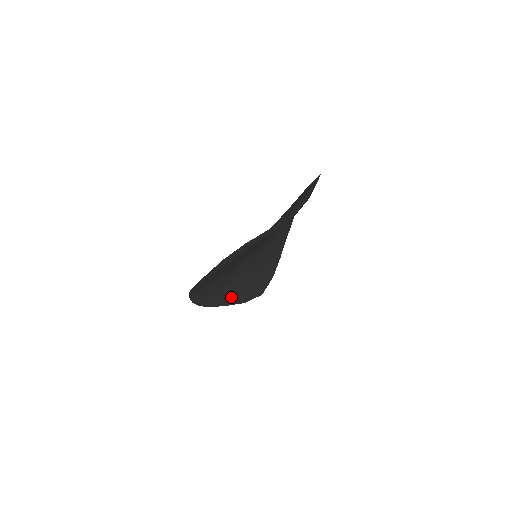
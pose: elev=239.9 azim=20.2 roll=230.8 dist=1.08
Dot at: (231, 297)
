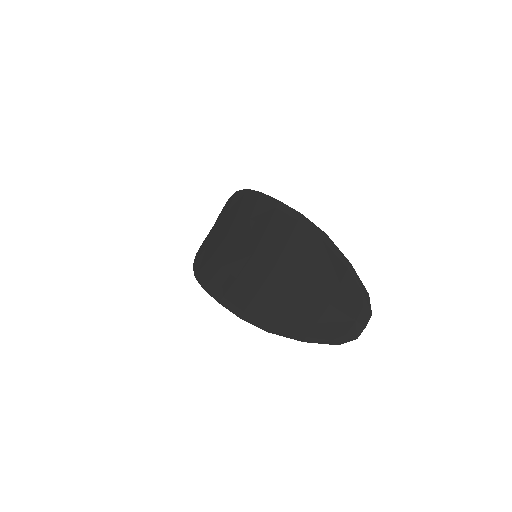
Dot at: occluded
